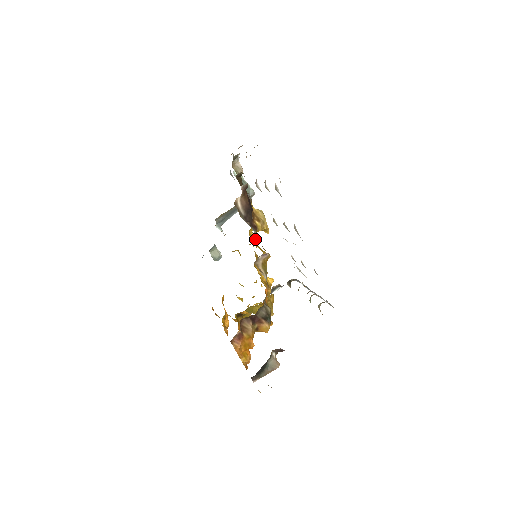
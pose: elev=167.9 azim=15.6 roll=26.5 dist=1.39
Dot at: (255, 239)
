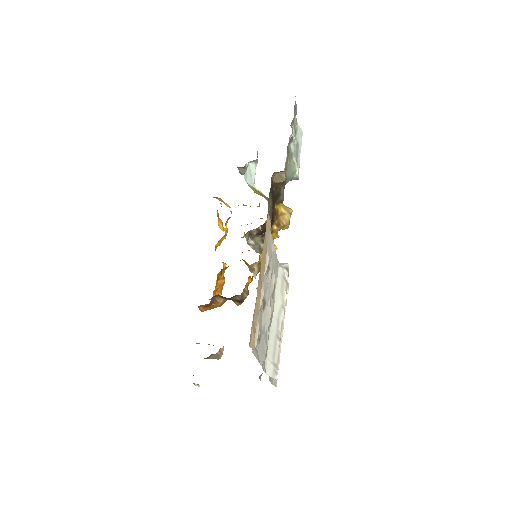
Dot at: occluded
